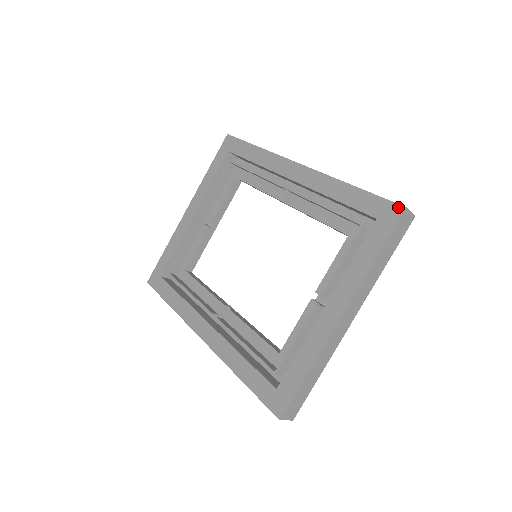
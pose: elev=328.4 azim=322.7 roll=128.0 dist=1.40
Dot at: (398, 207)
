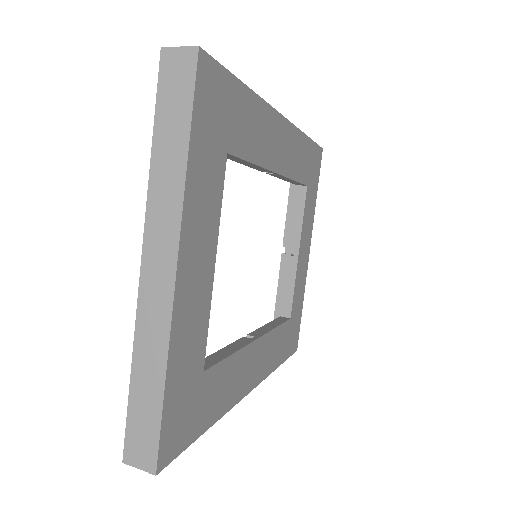
Dot at: occluded
